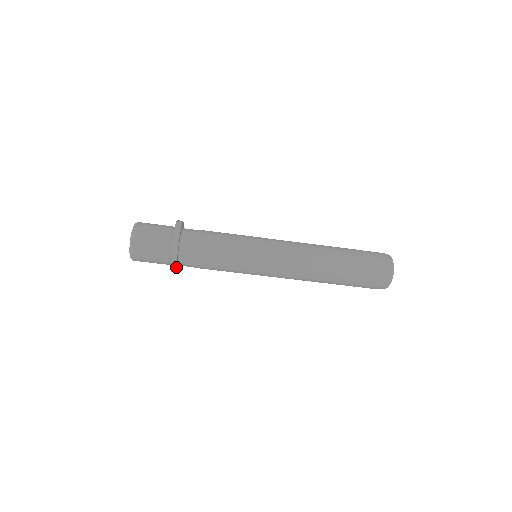
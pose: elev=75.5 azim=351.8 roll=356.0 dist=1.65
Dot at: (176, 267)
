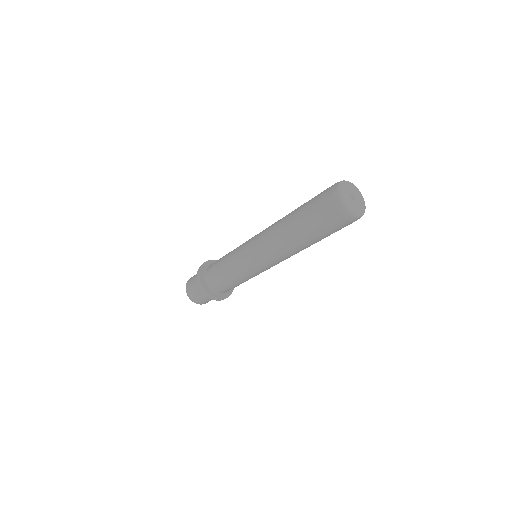
Dot at: (214, 297)
